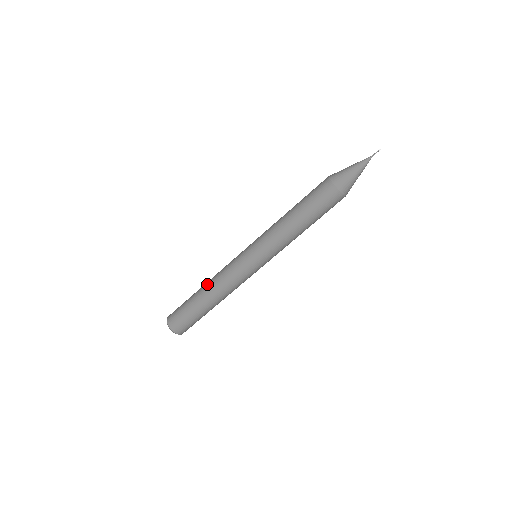
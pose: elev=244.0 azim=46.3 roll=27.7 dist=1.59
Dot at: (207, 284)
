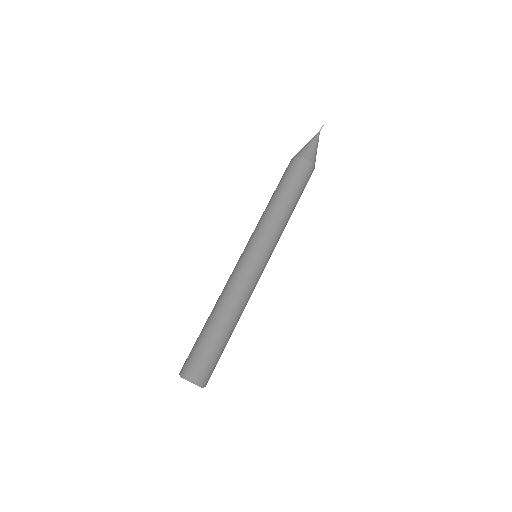
Dot at: occluded
